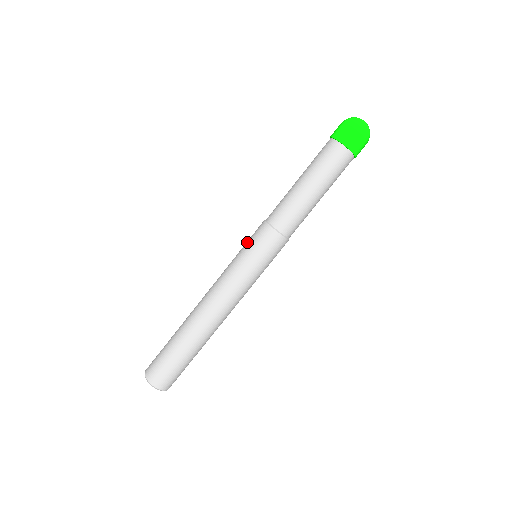
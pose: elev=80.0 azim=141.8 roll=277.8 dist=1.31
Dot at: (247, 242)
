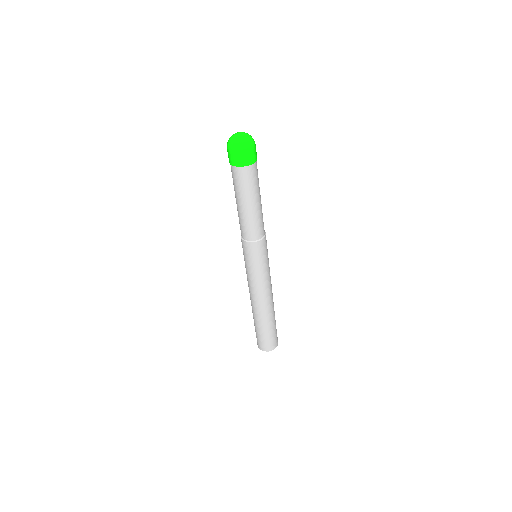
Dot at: (249, 260)
